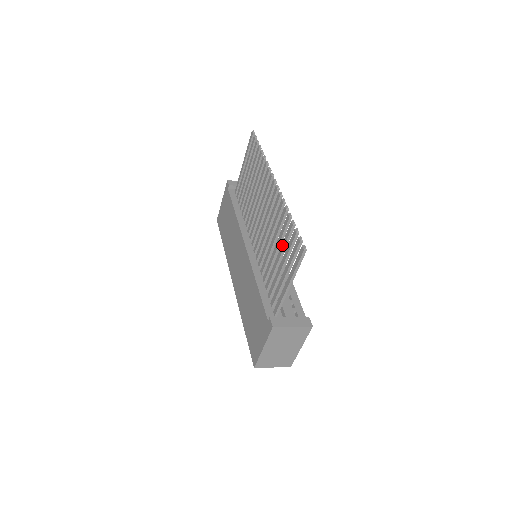
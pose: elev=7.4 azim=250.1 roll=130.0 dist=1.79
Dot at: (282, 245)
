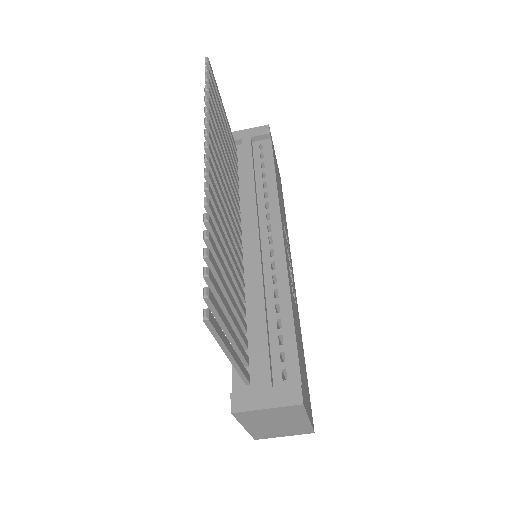
Dot at: occluded
